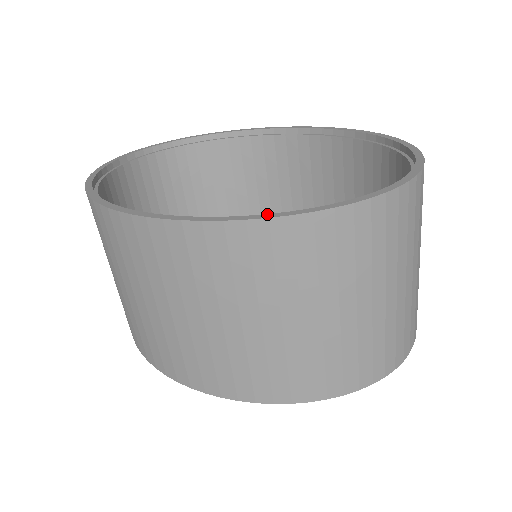
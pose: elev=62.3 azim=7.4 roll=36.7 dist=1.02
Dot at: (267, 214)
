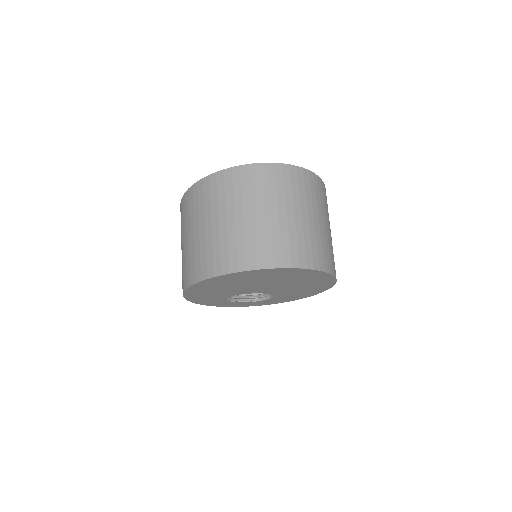
Dot at: occluded
